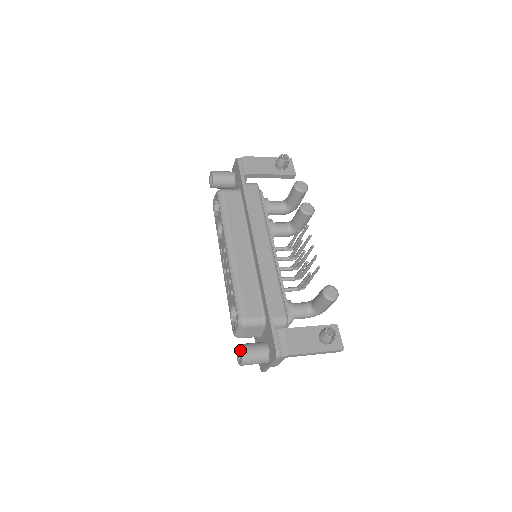
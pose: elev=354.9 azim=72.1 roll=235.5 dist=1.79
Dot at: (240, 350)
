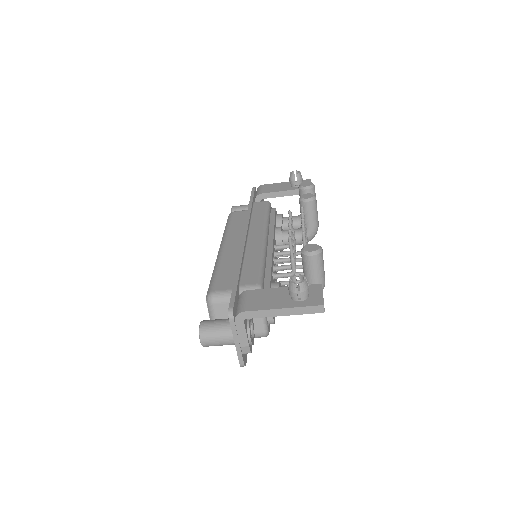
Dot at: (201, 324)
